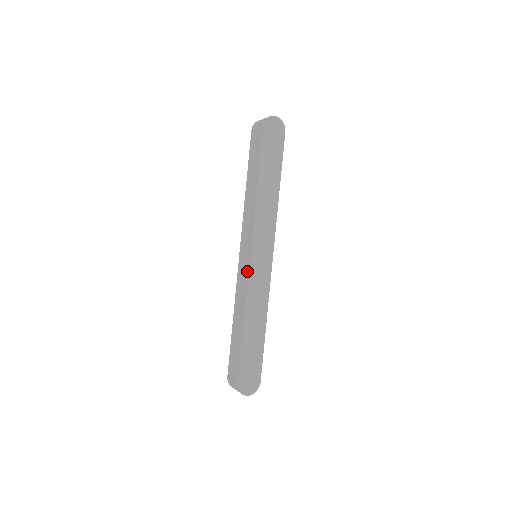
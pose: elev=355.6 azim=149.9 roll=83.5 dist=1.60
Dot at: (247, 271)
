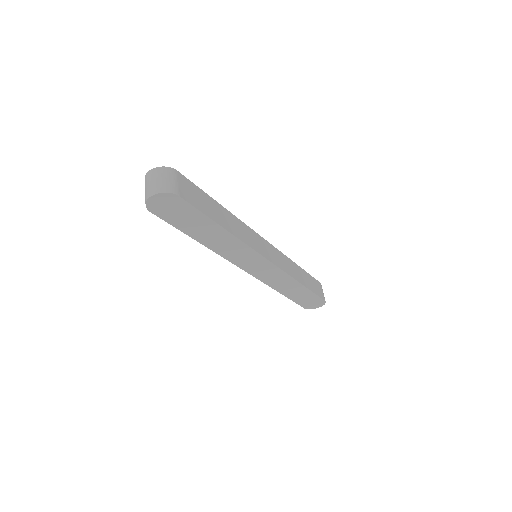
Dot at: (253, 275)
